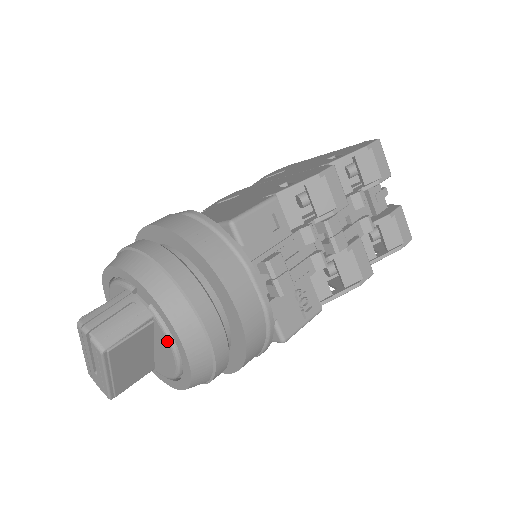
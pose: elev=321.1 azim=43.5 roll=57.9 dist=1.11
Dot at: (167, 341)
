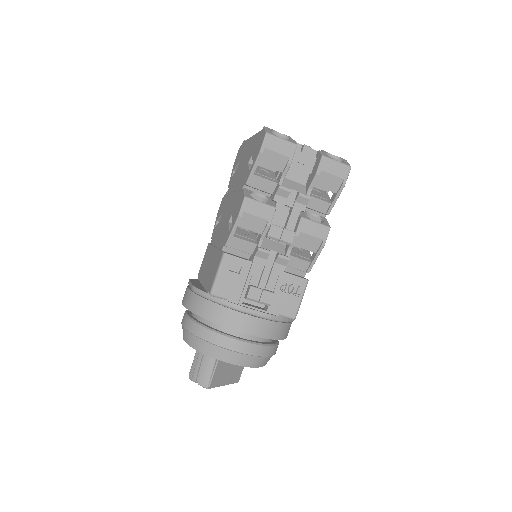
Dot at: occluded
